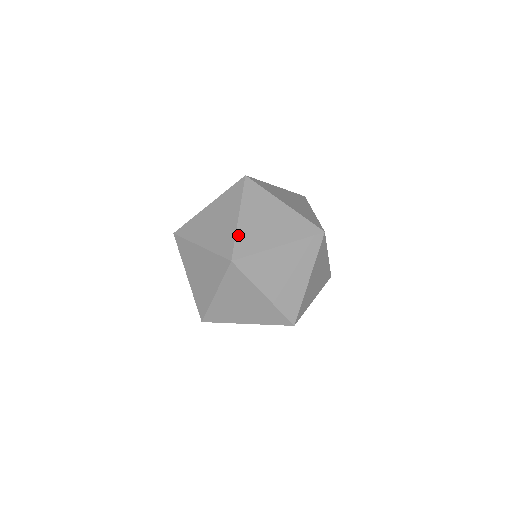
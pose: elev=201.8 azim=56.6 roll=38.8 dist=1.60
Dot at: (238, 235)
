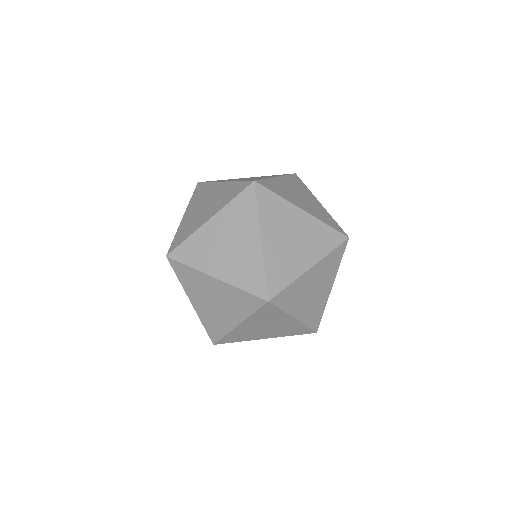
Dot at: (267, 266)
